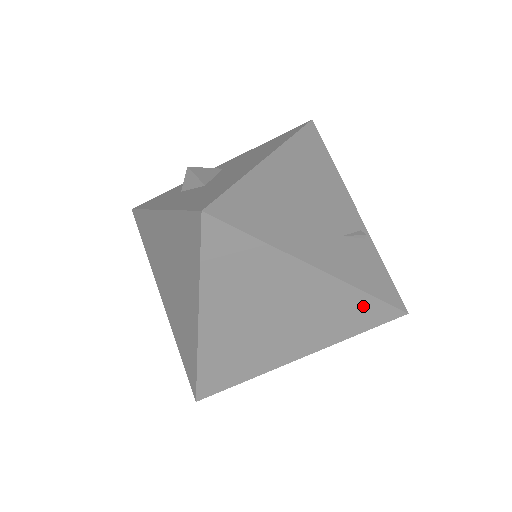
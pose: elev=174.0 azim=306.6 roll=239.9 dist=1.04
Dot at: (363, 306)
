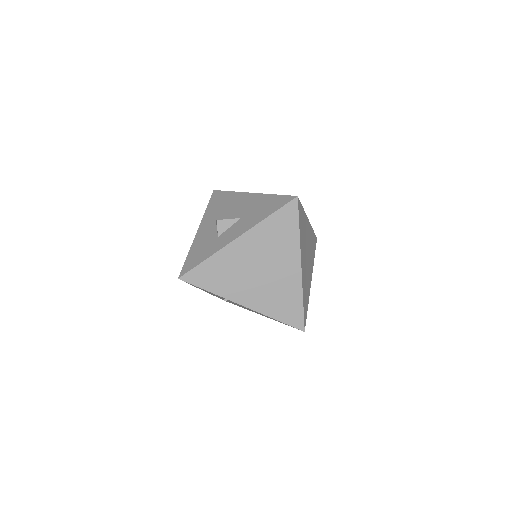
Dot at: (313, 238)
